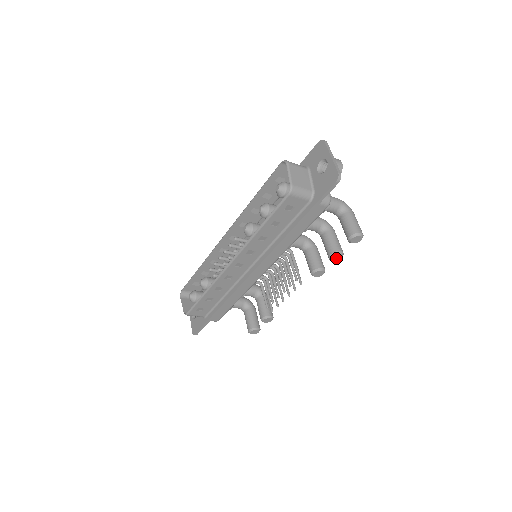
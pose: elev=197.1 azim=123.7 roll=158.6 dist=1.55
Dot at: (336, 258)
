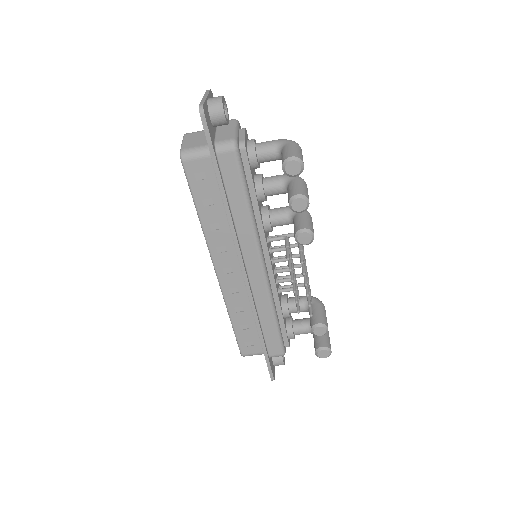
Dot at: (300, 206)
